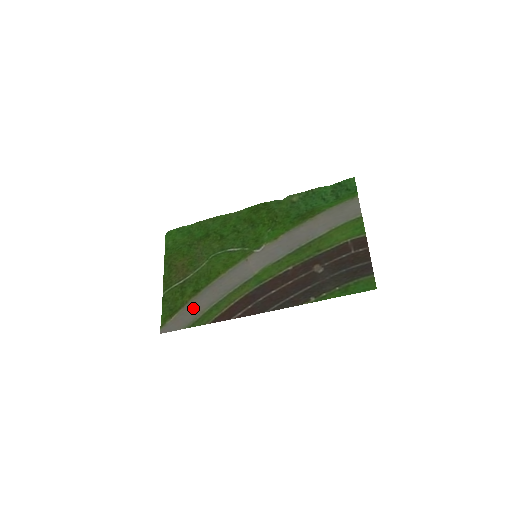
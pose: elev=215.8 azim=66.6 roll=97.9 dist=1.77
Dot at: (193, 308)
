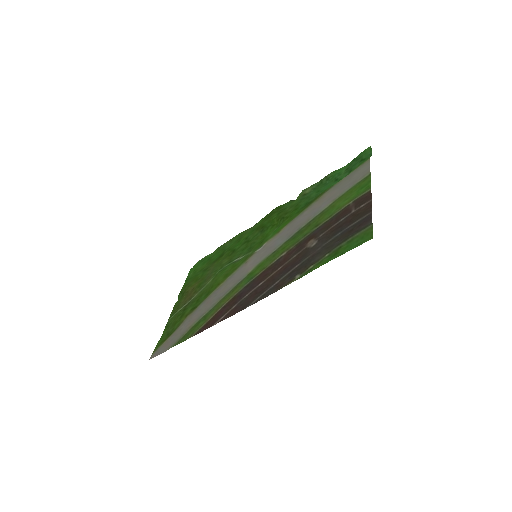
Dot at: (184, 325)
